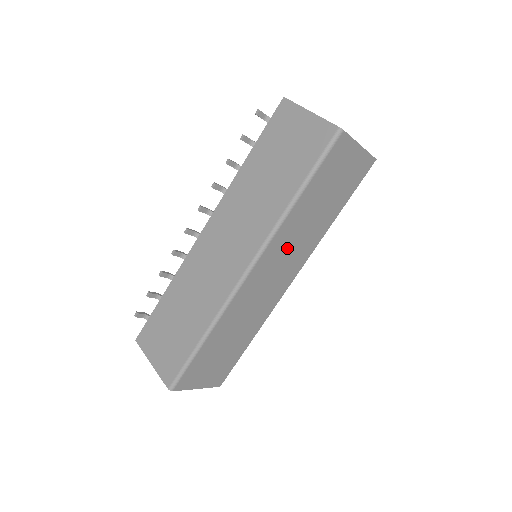
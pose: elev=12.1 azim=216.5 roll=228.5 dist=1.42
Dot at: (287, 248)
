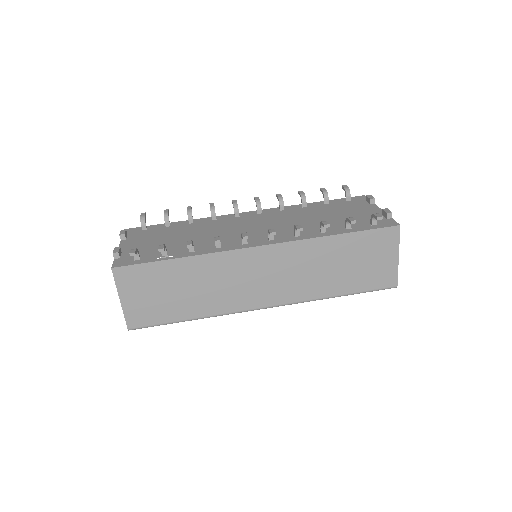
Dot at: occluded
